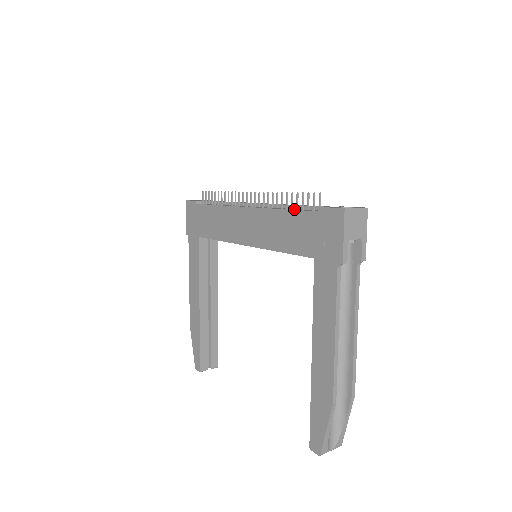
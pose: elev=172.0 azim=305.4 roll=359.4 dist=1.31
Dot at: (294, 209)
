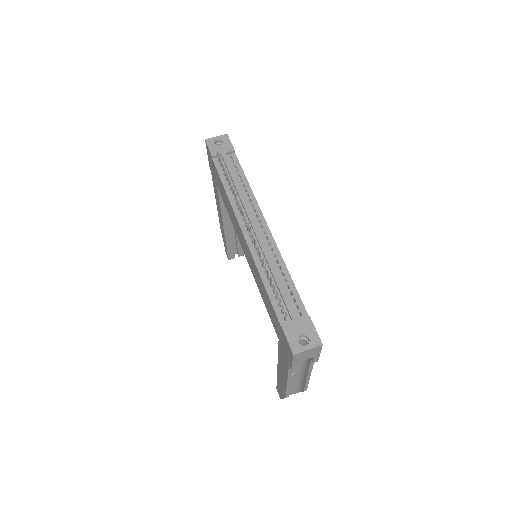
Dot at: (271, 289)
